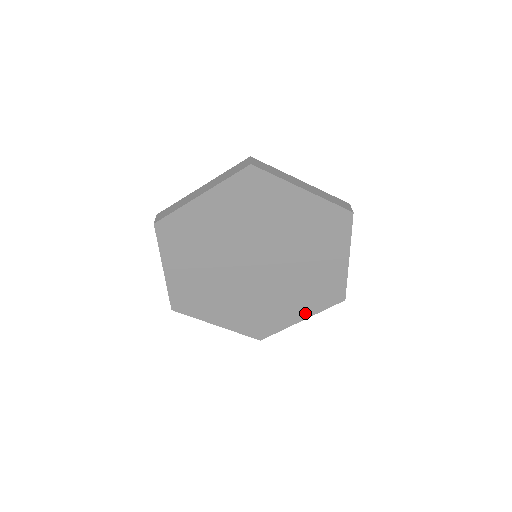
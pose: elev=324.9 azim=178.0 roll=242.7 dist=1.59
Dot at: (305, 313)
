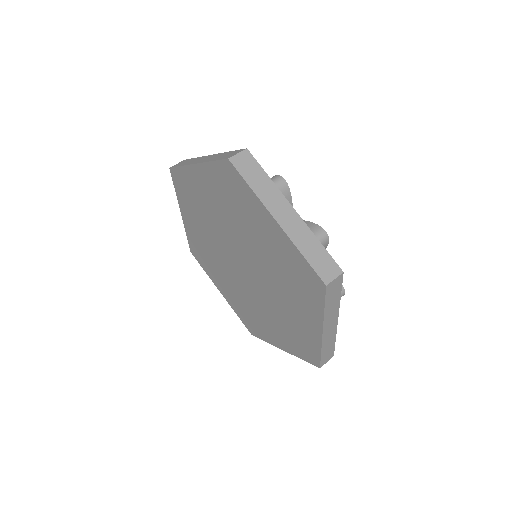
Dot at: (285, 345)
